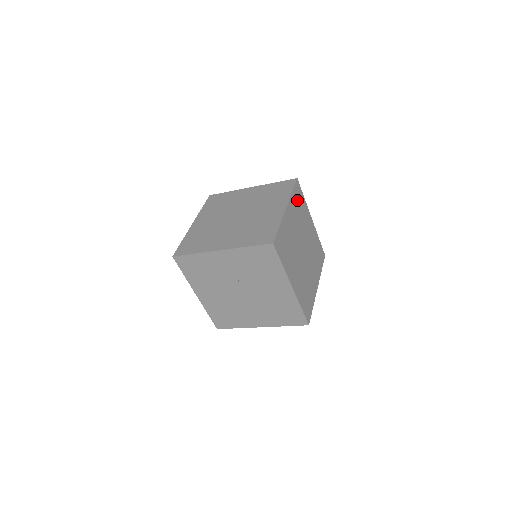
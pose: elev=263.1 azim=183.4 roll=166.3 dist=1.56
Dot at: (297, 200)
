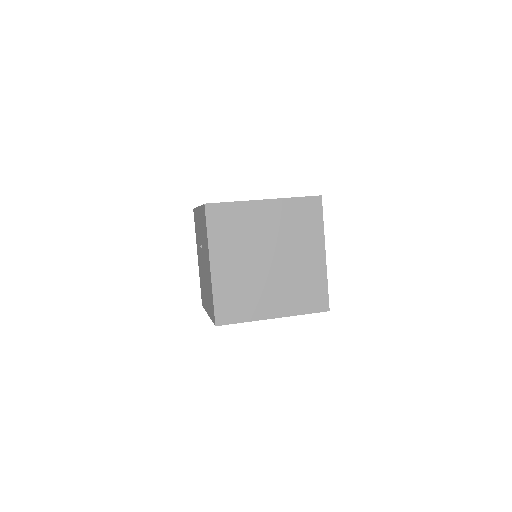
Dot at: (301, 212)
